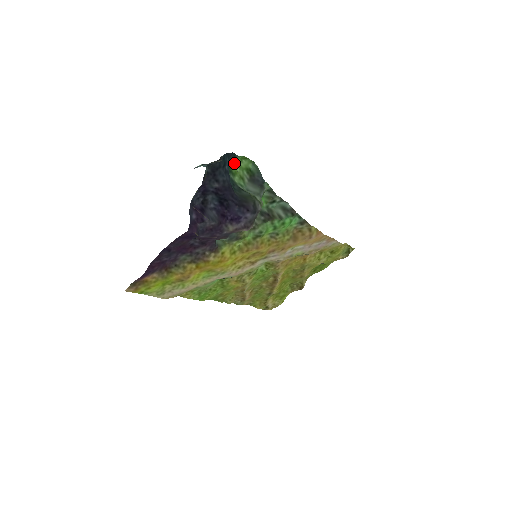
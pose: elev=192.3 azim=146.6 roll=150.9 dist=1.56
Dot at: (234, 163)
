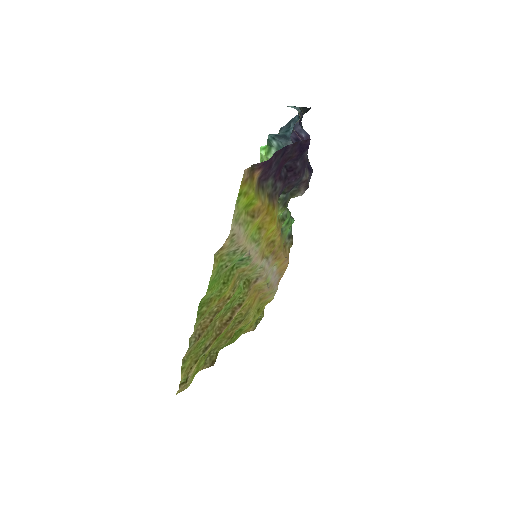
Dot at: occluded
